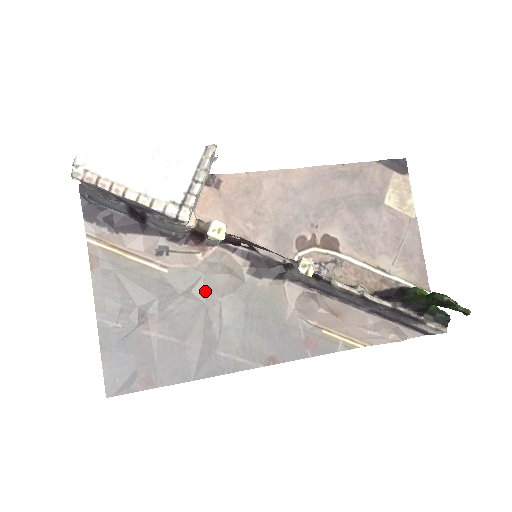
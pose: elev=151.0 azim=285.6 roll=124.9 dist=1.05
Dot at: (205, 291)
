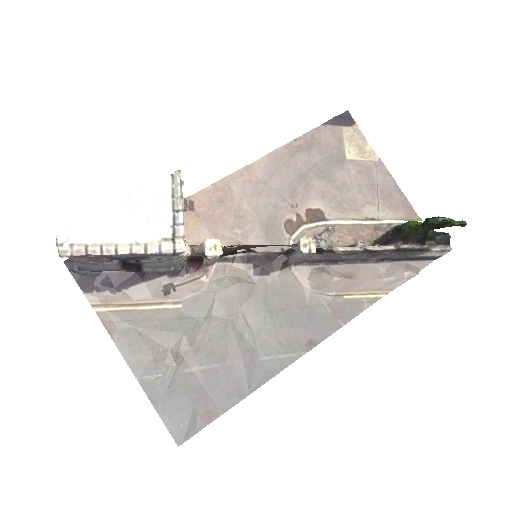
Dot at: (224, 308)
